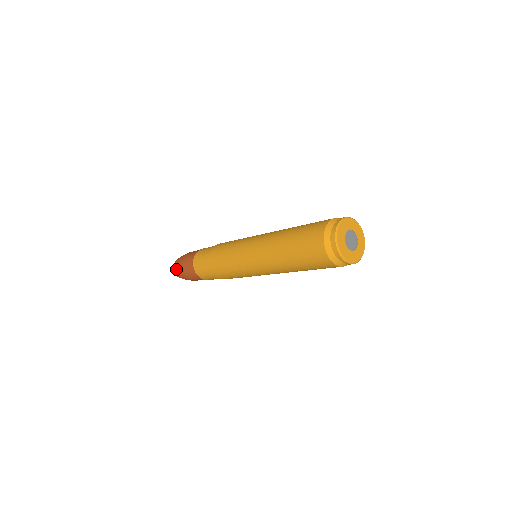
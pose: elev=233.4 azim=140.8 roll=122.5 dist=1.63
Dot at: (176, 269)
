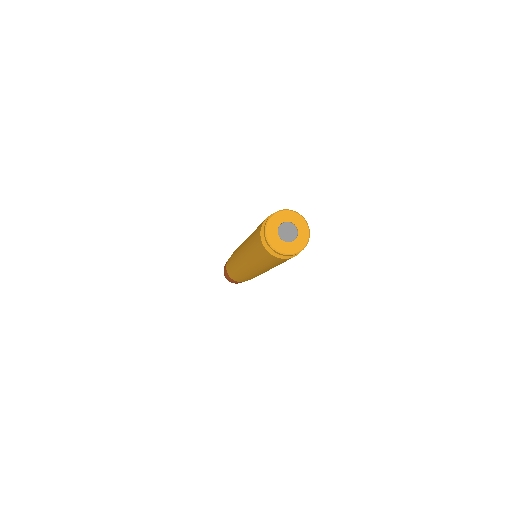
Dot at: occluded
